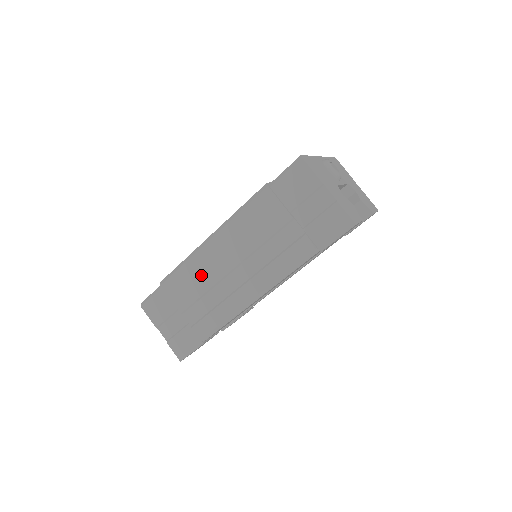
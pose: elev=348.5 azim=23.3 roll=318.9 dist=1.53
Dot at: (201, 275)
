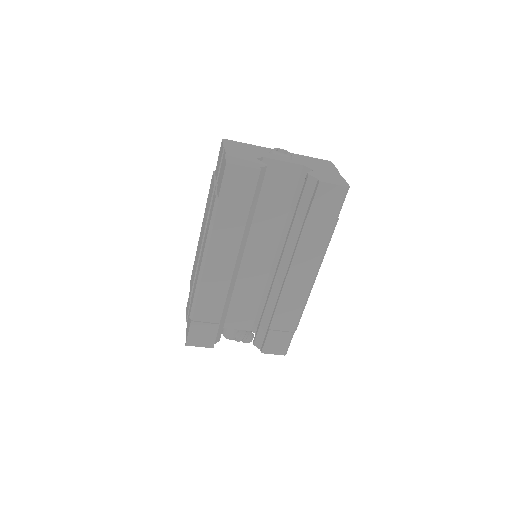
Dot at: (196, 262)
